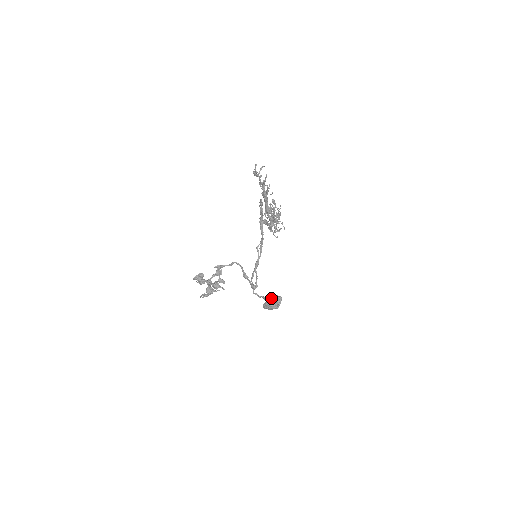
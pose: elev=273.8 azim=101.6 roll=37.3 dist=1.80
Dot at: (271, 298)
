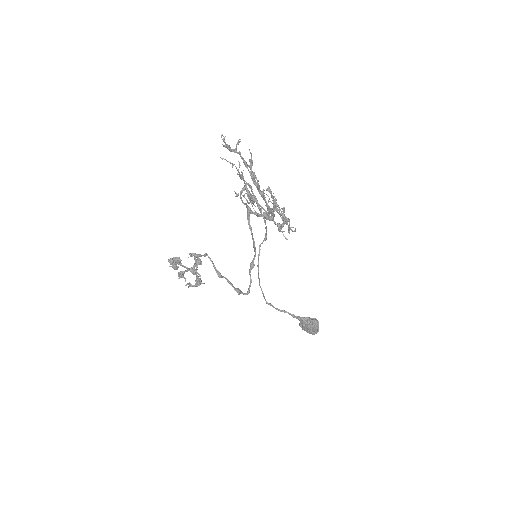
Dot at: (304, 318)
